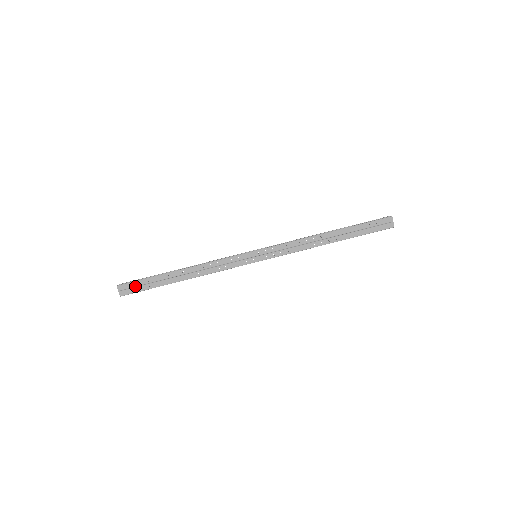
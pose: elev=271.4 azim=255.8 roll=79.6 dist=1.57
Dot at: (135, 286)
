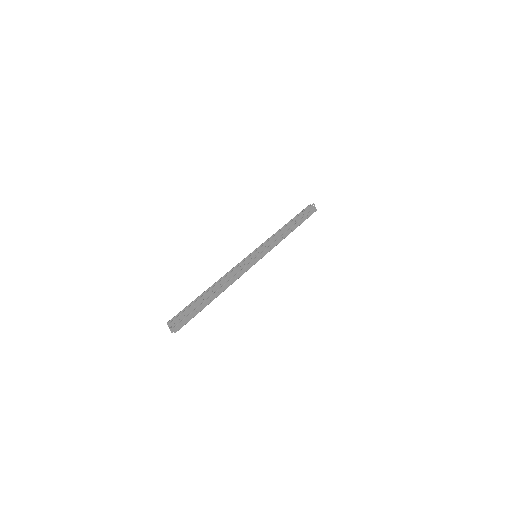
Dot at: (185, 317)
